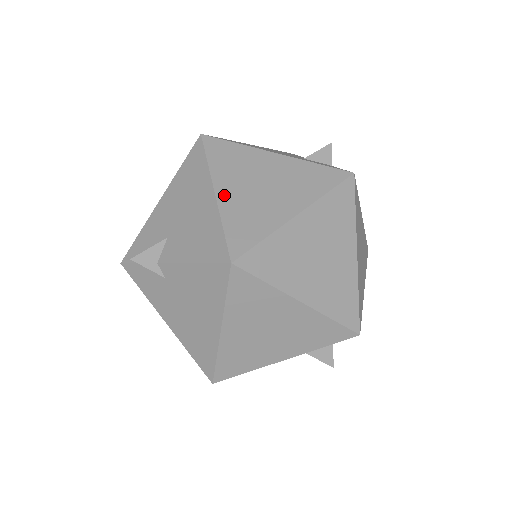
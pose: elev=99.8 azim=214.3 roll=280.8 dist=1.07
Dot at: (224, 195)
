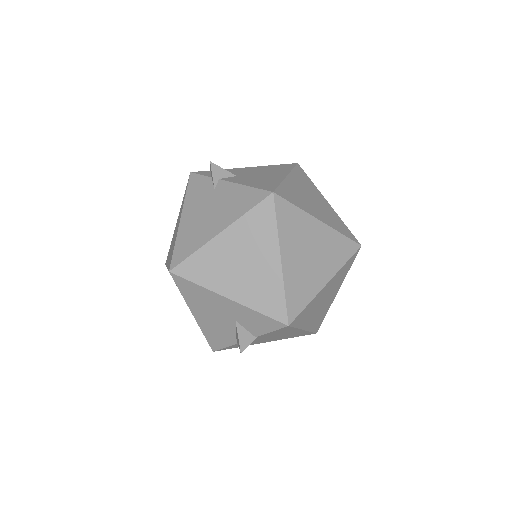
Dot at: (291, 181)
